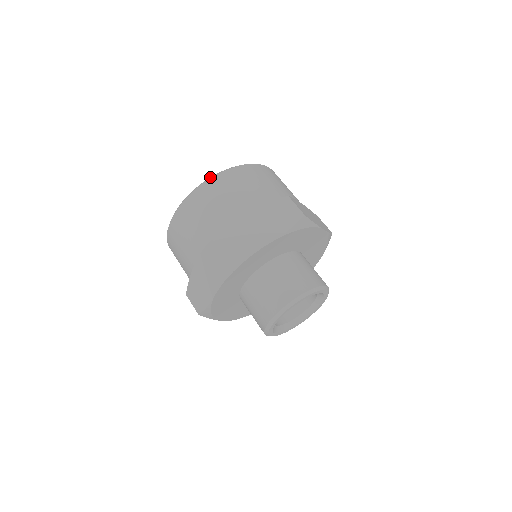
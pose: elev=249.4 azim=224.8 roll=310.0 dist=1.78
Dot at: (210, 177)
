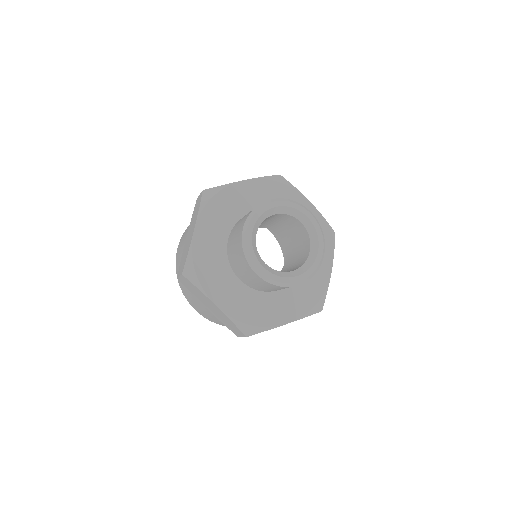
Dot at: occluded
